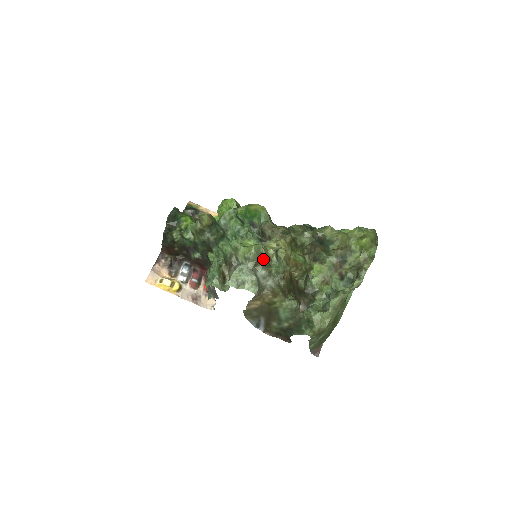
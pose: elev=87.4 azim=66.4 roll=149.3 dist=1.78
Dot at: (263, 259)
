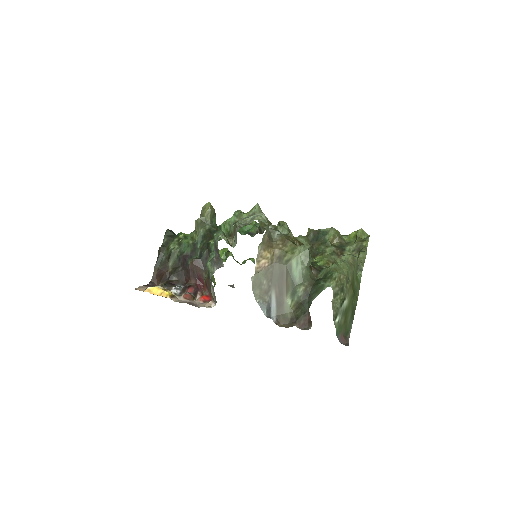
Dot at: (267, 222)
